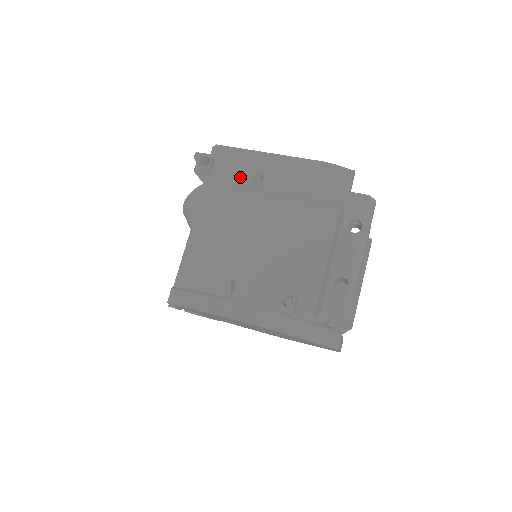
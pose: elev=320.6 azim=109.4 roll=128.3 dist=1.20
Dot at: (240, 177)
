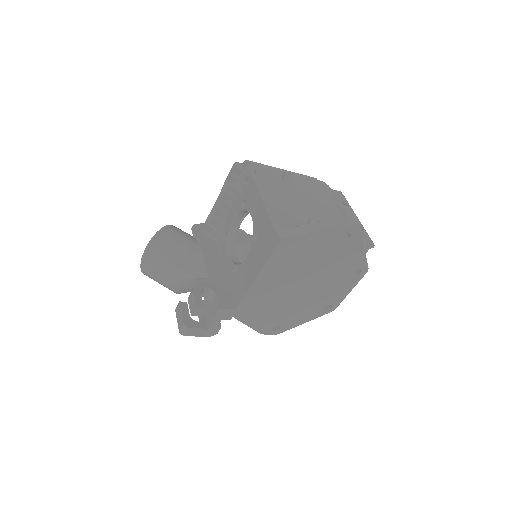
Dot at: (274, 176)
